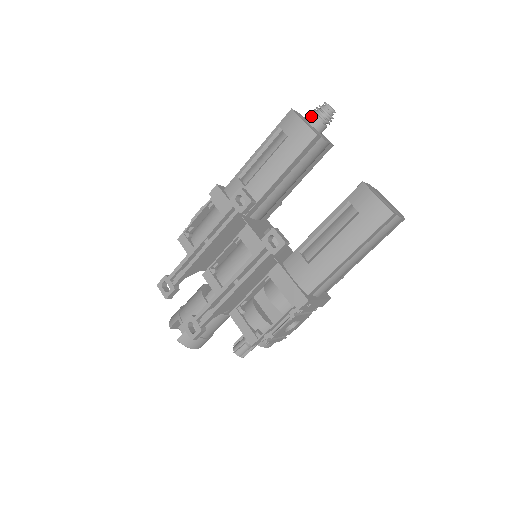
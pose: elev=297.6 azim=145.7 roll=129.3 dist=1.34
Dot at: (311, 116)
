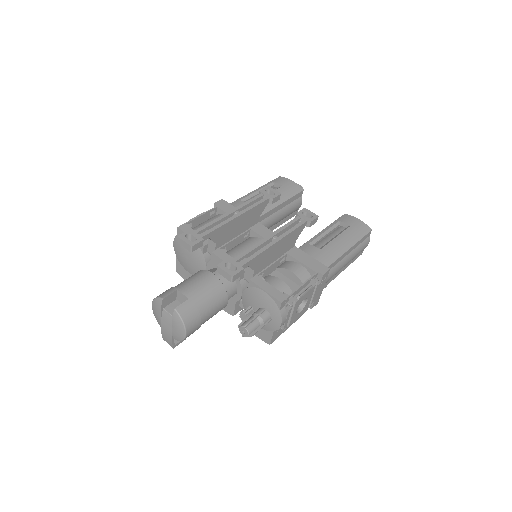
Dot at: occluded
